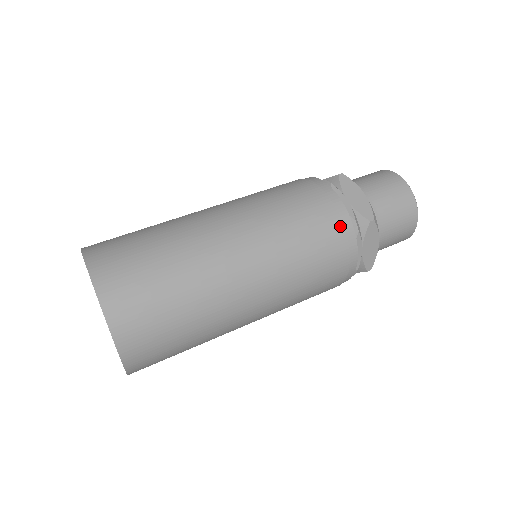
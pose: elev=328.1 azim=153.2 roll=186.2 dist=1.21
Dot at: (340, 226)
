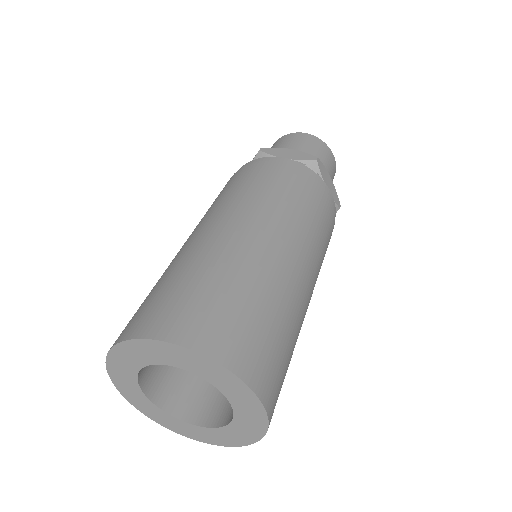
Dot at: (304, 173)
